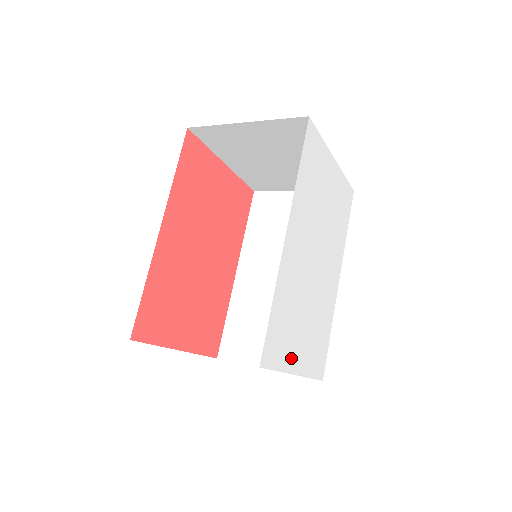
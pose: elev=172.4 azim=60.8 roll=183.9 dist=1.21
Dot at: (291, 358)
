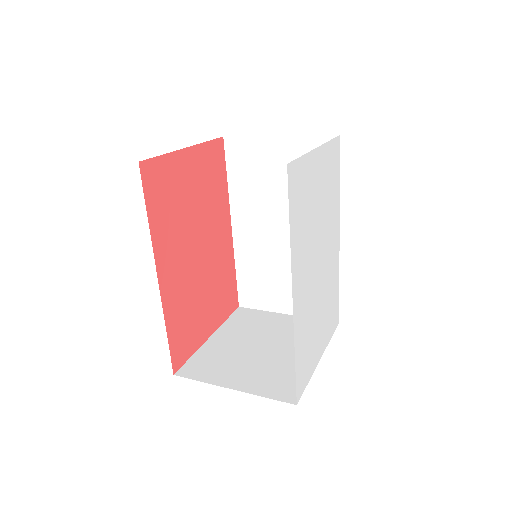
Dot at: (315, 357)
